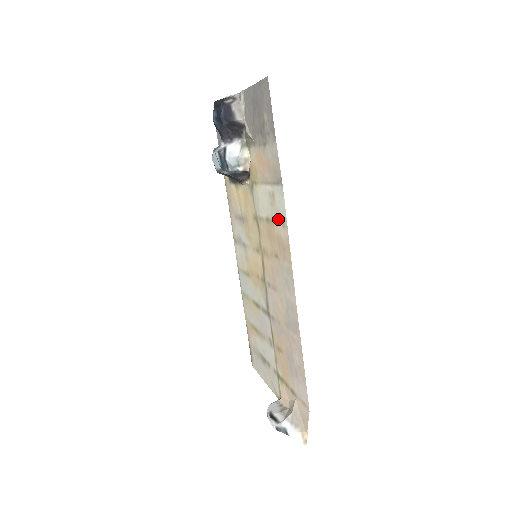
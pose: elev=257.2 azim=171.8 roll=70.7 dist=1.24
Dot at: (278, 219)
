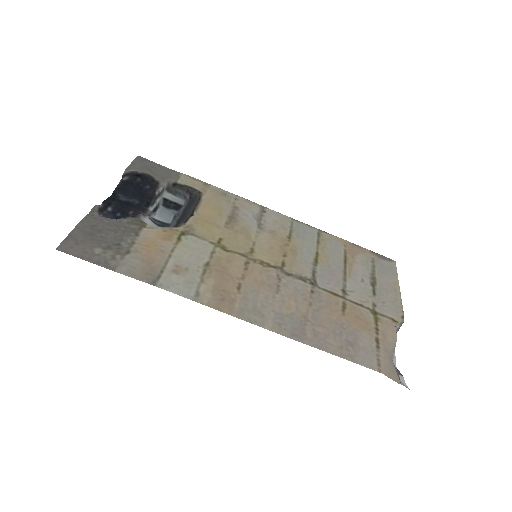
Dot at: (196, 285)
